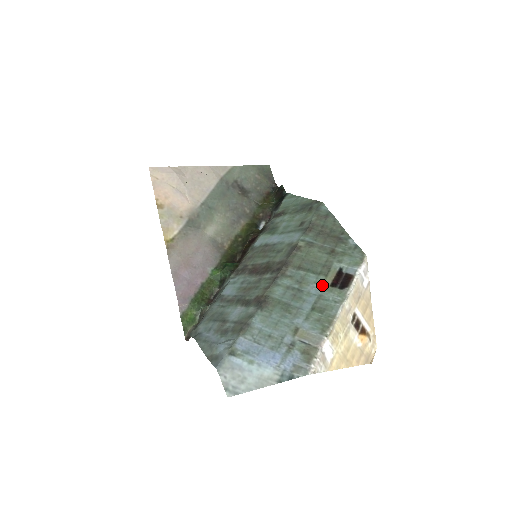
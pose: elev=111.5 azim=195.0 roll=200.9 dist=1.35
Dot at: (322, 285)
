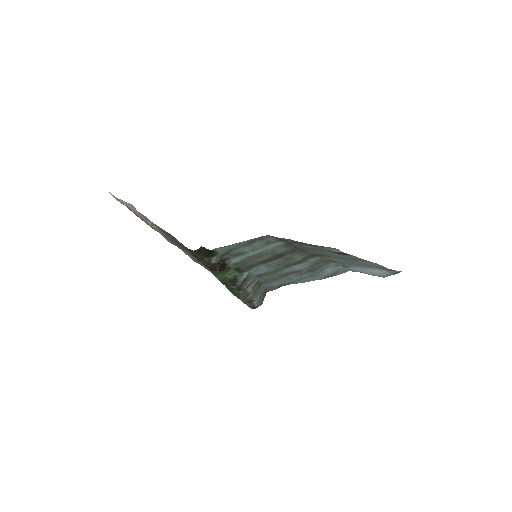
Dot at: (334, 253)
